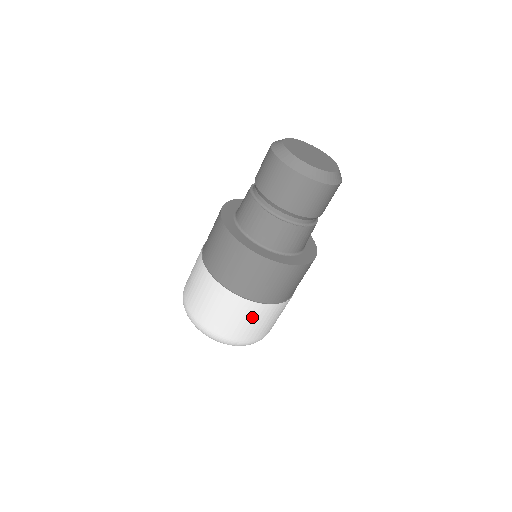
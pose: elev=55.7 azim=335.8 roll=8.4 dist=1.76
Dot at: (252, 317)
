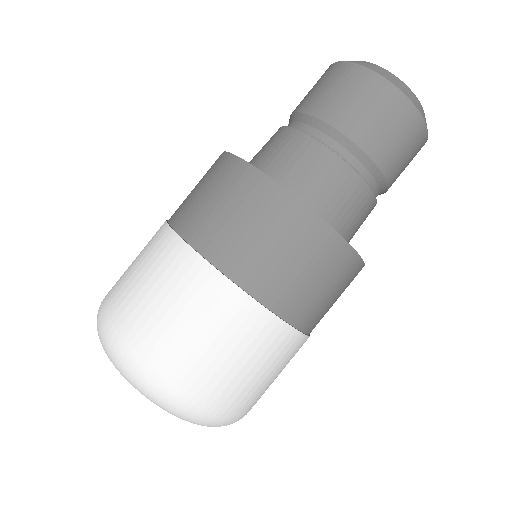
Dot at: (284, 363)
